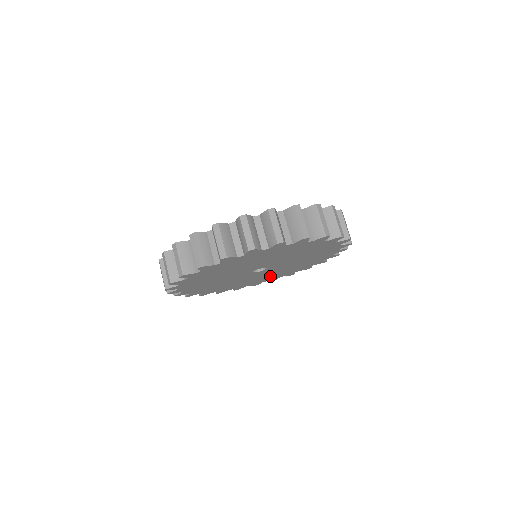
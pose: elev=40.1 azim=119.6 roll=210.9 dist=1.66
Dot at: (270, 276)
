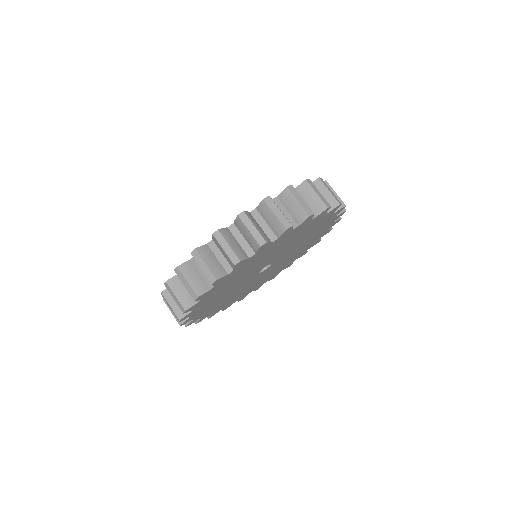
Dot at: (300, 250)
